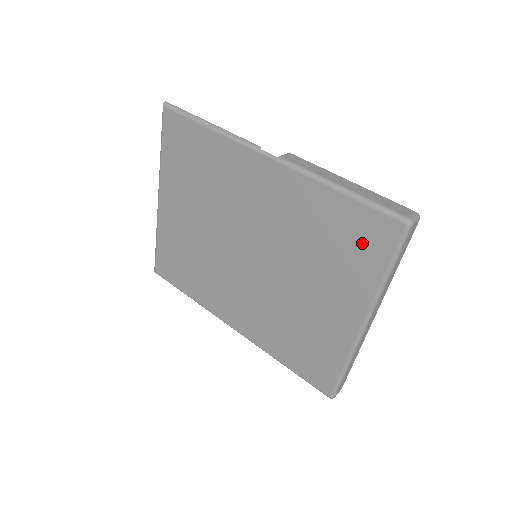
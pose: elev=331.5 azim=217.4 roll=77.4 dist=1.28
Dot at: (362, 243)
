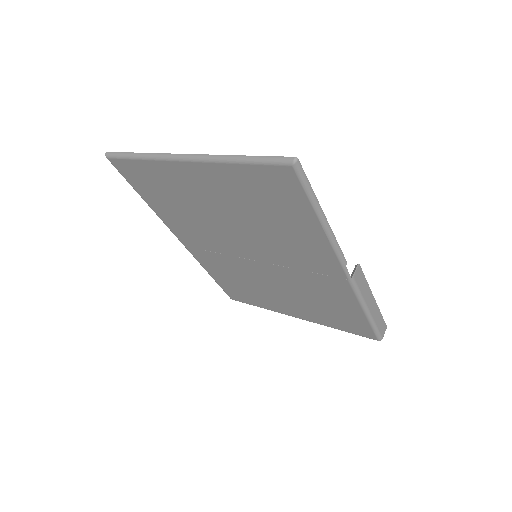
Dot at: (345, 322)
